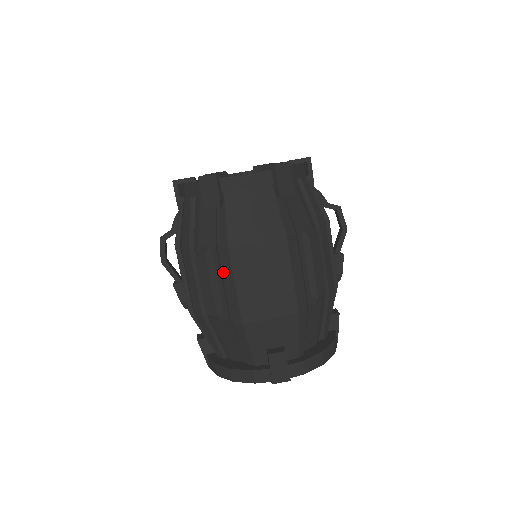
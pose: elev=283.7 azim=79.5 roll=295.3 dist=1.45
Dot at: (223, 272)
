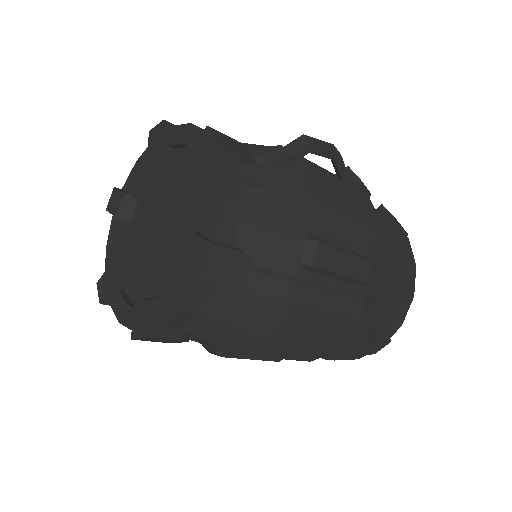
Dot at: occluded
